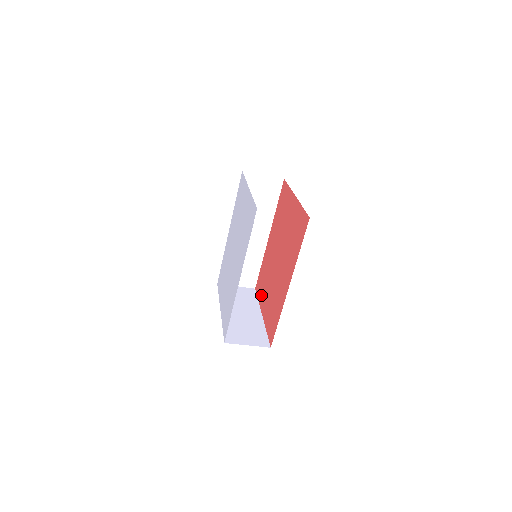
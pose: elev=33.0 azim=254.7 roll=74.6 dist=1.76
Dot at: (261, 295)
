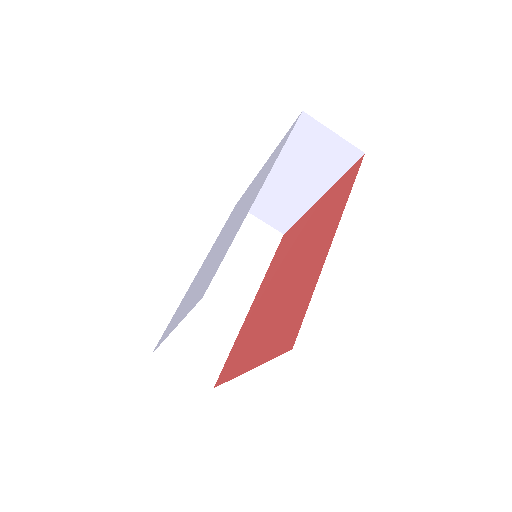
Dot at: (238, 362)
